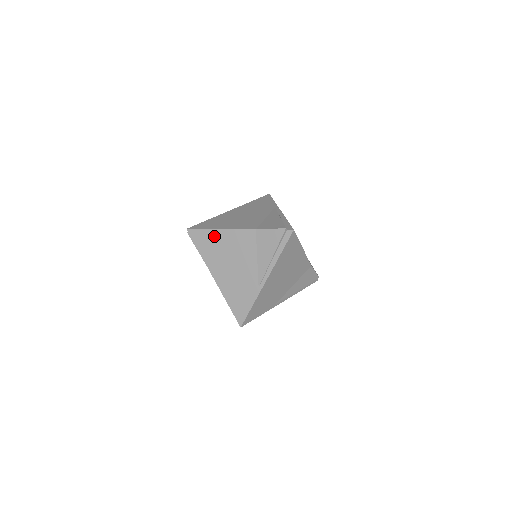
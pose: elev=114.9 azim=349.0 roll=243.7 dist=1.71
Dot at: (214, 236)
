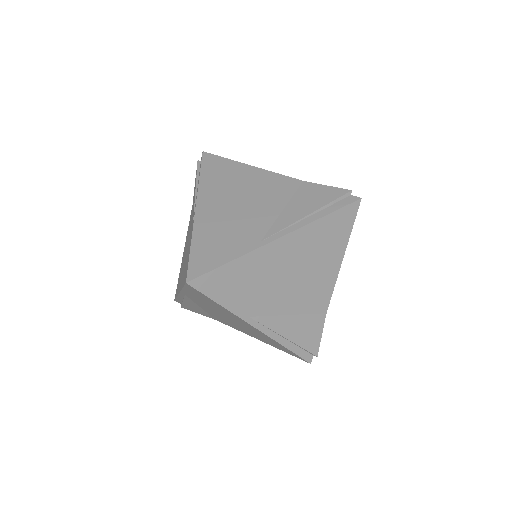
Dot at: (236, 168)
